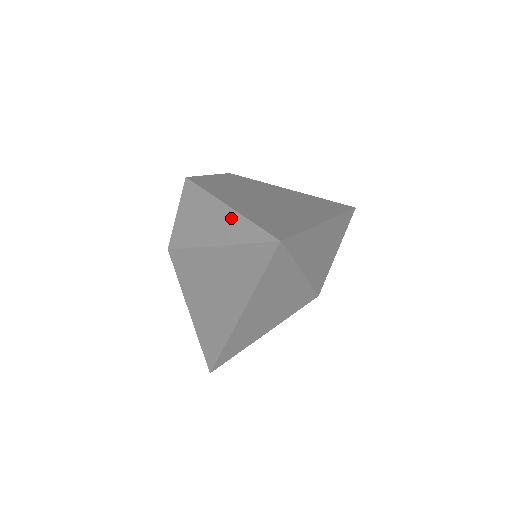
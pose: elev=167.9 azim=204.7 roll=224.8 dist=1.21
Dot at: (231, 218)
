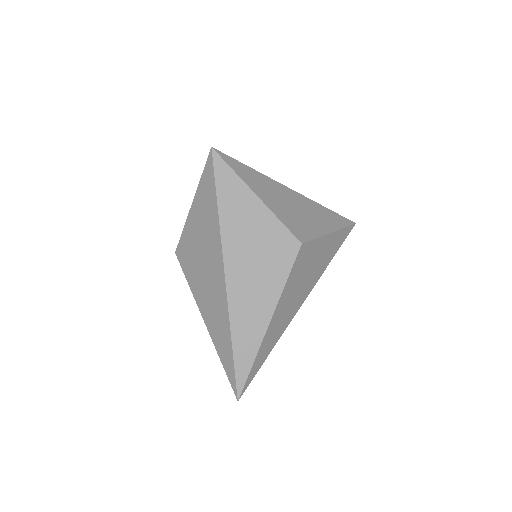
Dot at: occluded
